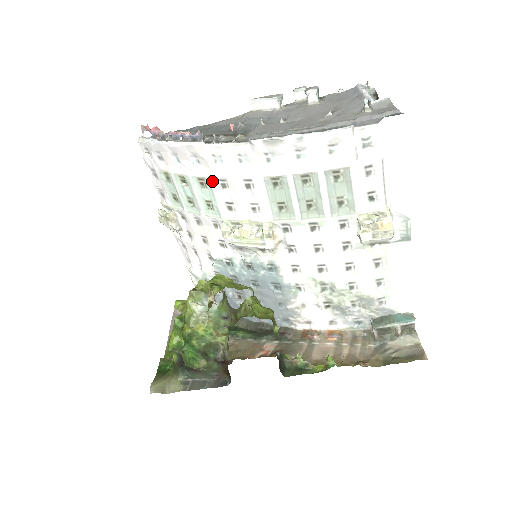
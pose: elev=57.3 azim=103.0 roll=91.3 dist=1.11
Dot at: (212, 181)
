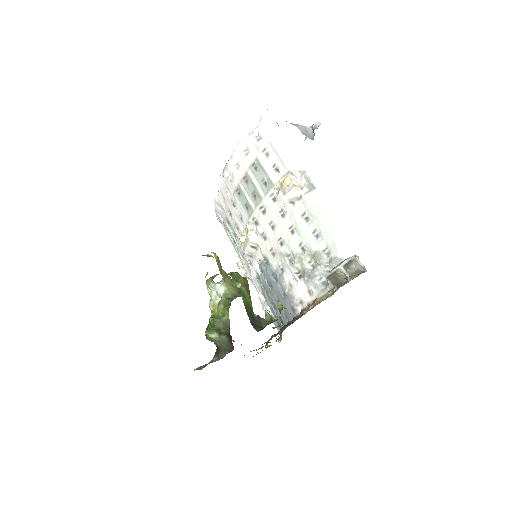
Dot at: (227, 216)
